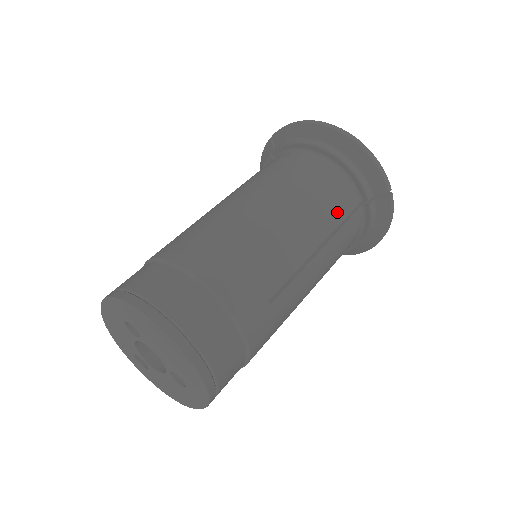
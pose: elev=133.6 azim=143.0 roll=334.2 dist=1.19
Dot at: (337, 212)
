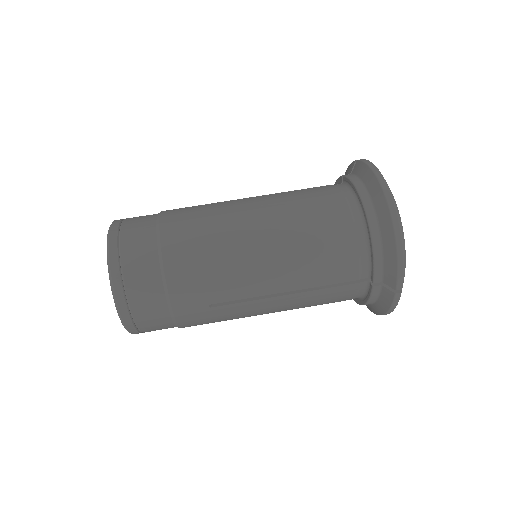
Dot at: (330, 275)
